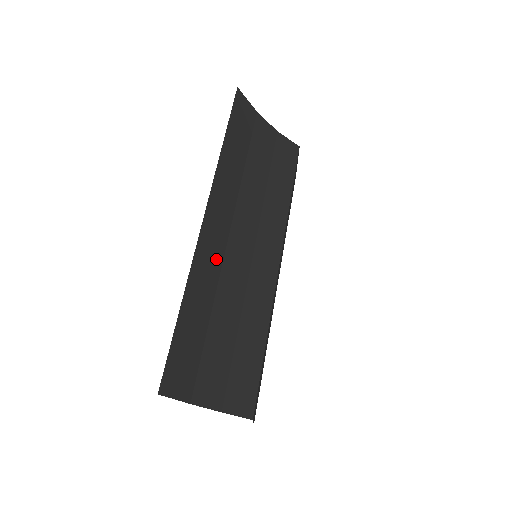
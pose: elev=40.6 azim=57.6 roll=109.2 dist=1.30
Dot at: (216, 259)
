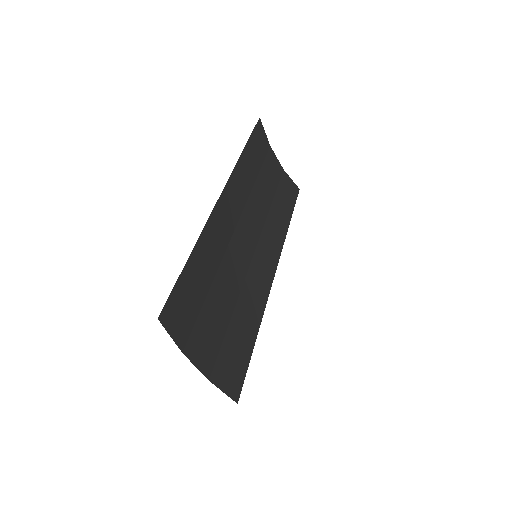
Dot at: (225, 234)
